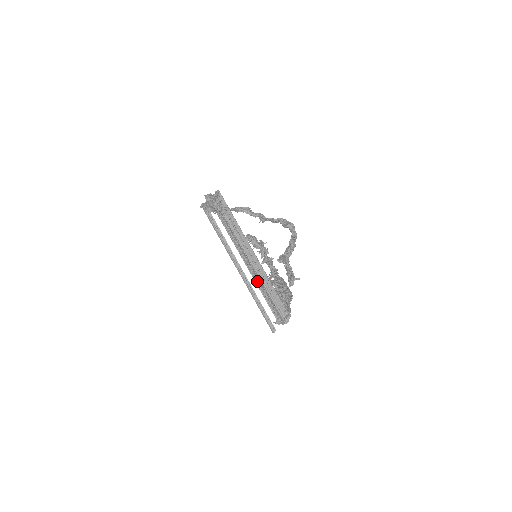
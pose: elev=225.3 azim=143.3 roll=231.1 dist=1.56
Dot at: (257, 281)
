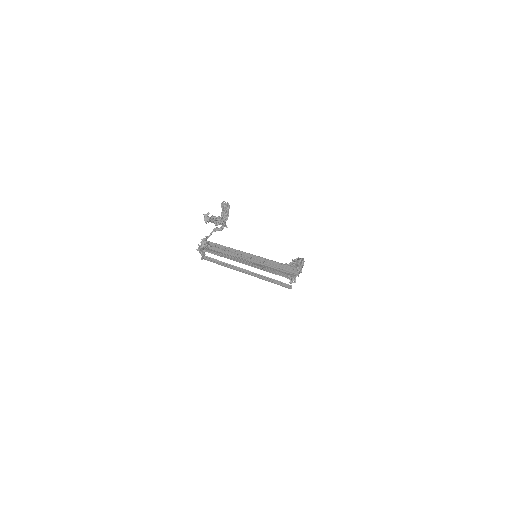
Dot at: (259, 267)
